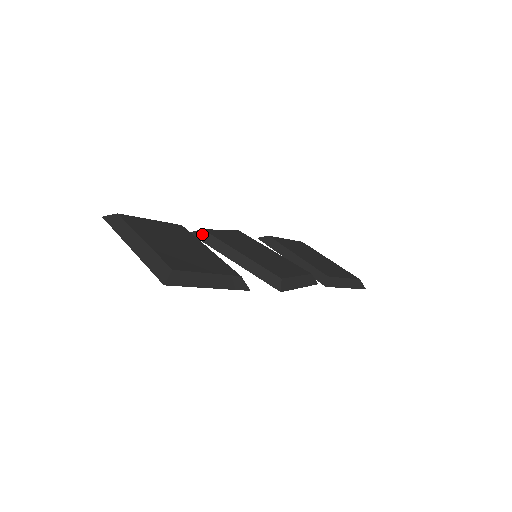
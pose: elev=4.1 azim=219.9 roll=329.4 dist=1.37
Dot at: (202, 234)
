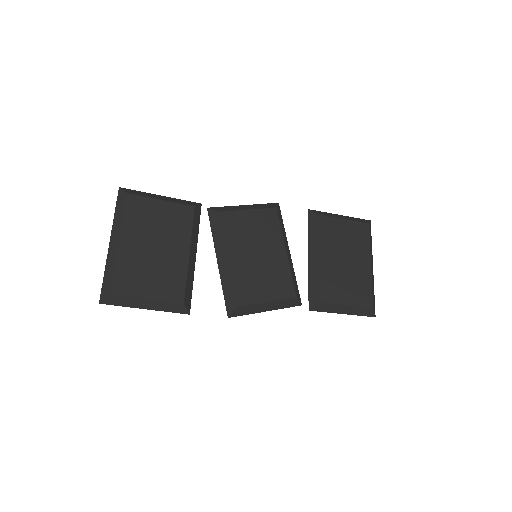
Dot at: (215, 217)
